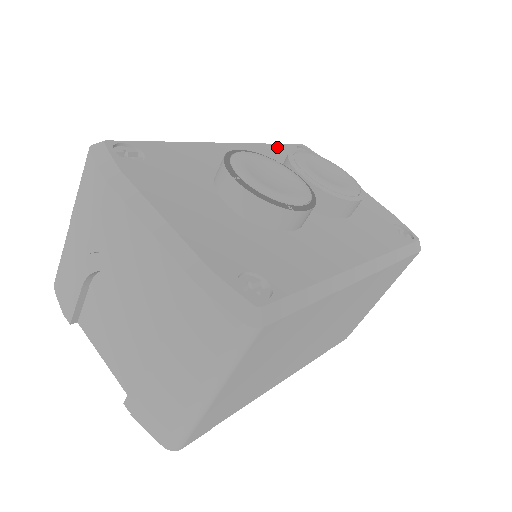
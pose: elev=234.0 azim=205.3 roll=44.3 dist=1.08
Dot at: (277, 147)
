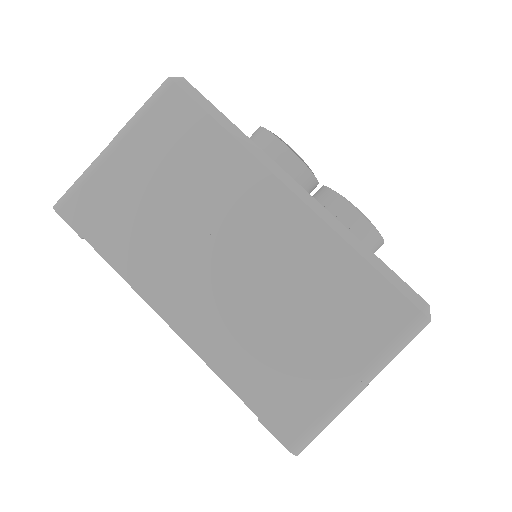
Dot at: occluded
